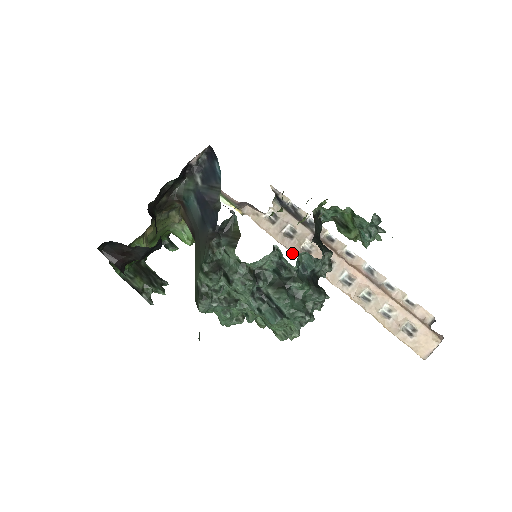
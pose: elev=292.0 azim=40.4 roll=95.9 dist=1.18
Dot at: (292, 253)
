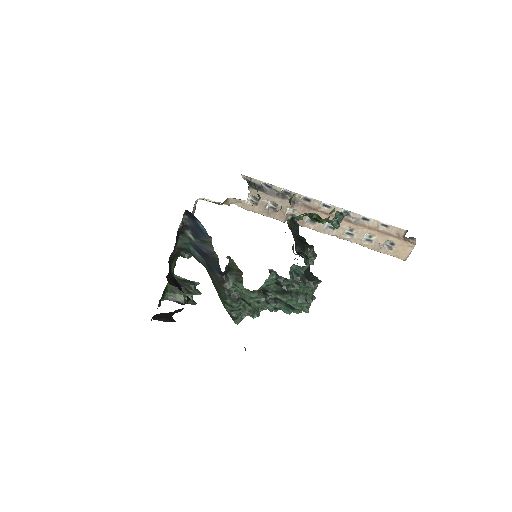
Dot at: occluded
